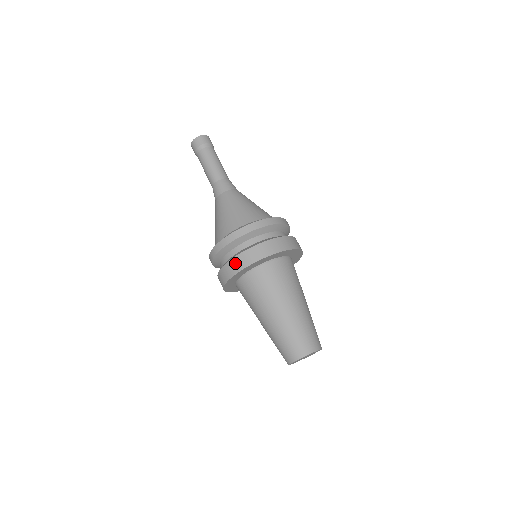
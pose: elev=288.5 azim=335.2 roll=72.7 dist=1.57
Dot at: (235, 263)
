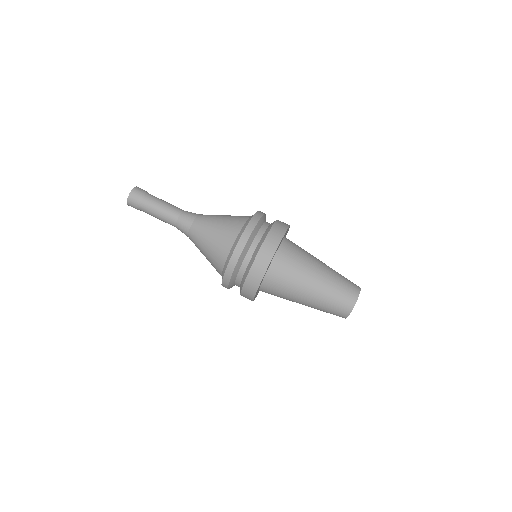
Dot at: (250, 283)
